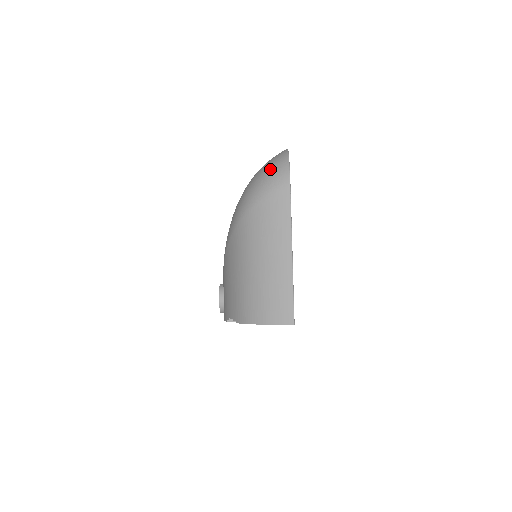
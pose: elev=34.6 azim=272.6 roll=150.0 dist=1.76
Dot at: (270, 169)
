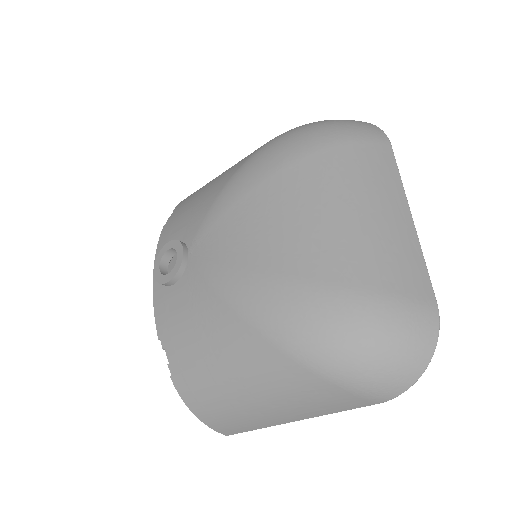
Dot at: (391, 368)
